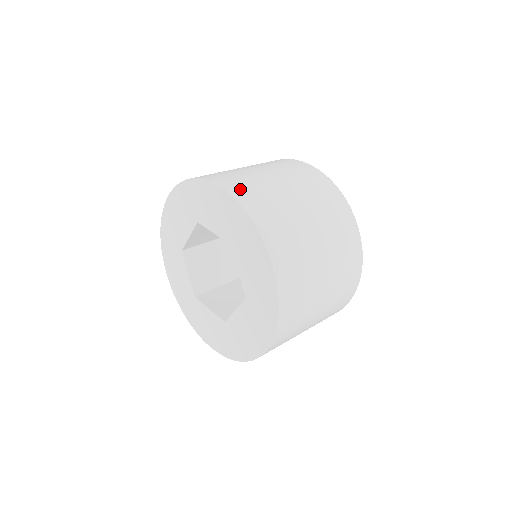
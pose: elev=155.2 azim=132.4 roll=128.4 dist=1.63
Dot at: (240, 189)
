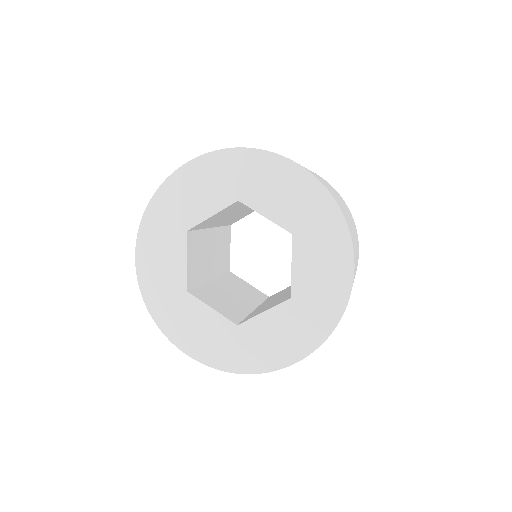
Dot at: occluded
